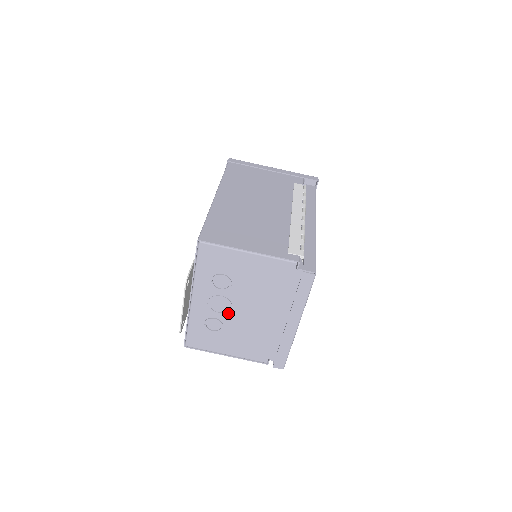
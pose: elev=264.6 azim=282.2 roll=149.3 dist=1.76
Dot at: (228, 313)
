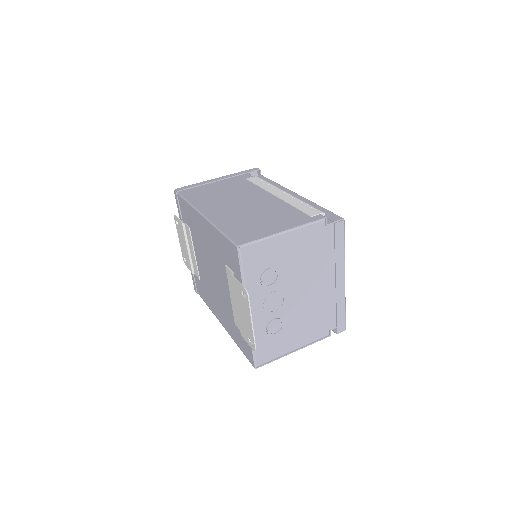
Dot at: (284, 306)
